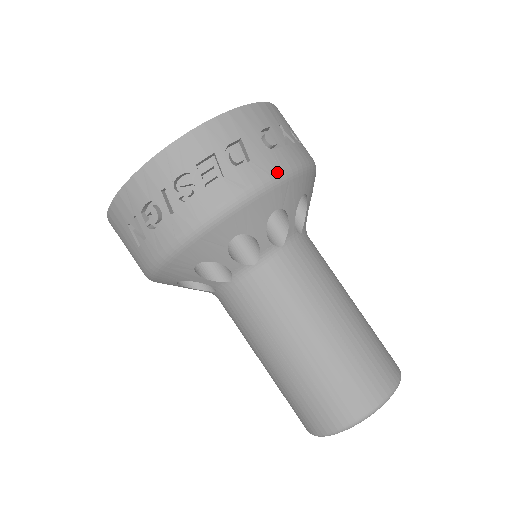
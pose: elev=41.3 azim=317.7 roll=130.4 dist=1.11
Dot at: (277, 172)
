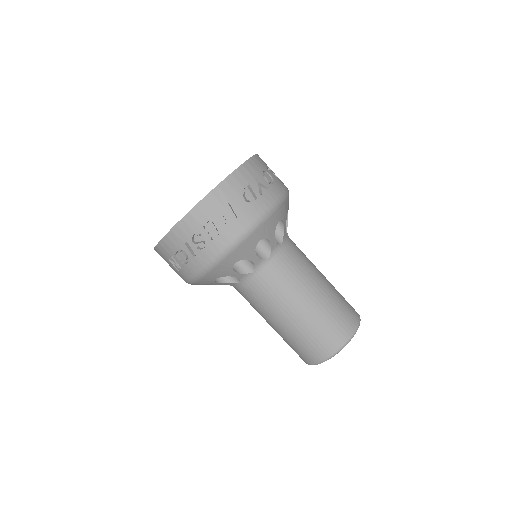
Dot at: (256, 220)
